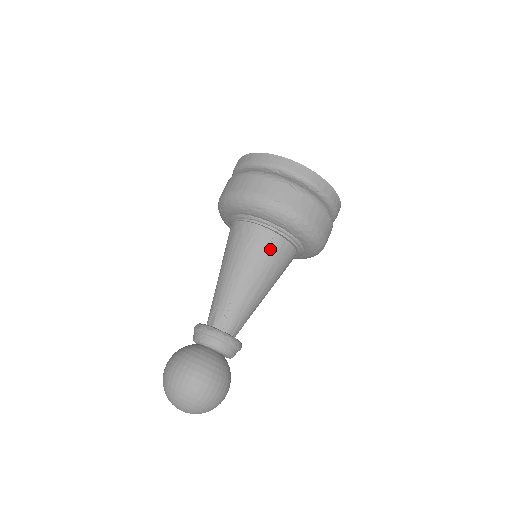
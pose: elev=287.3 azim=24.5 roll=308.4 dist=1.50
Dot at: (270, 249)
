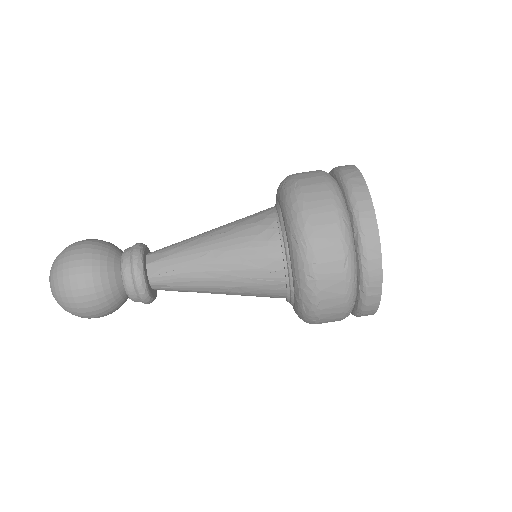
Dot at: (263, 275)
